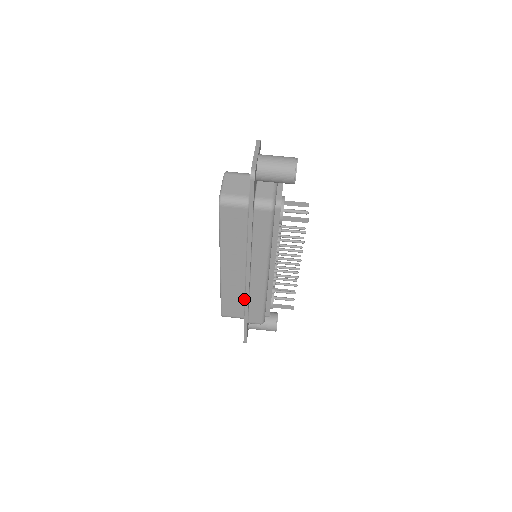
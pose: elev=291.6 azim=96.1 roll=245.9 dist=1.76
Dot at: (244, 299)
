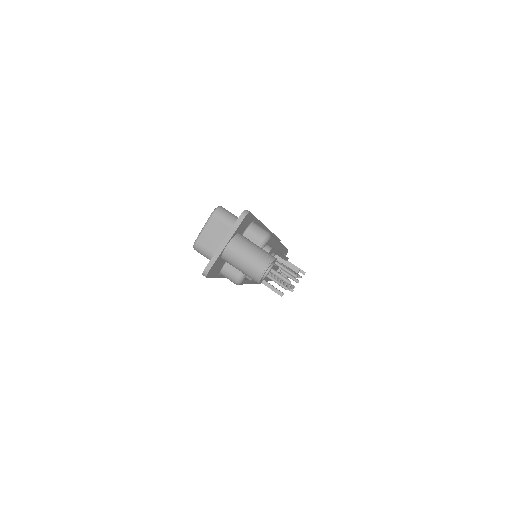
Dot at: occluded
